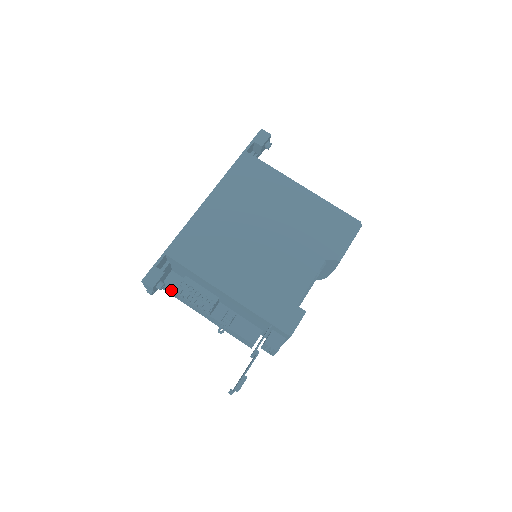
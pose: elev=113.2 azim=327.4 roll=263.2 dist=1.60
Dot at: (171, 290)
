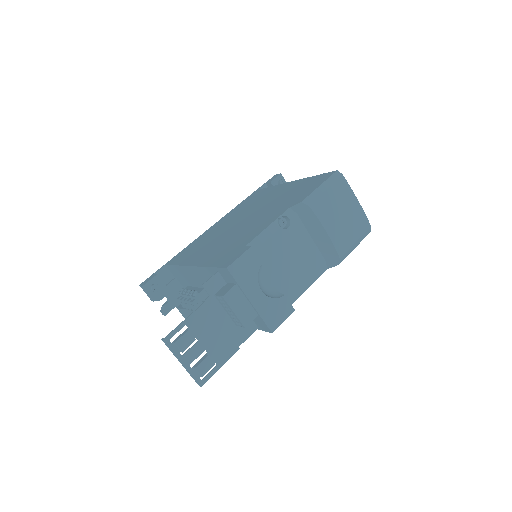
Dot at: (183, 309)
